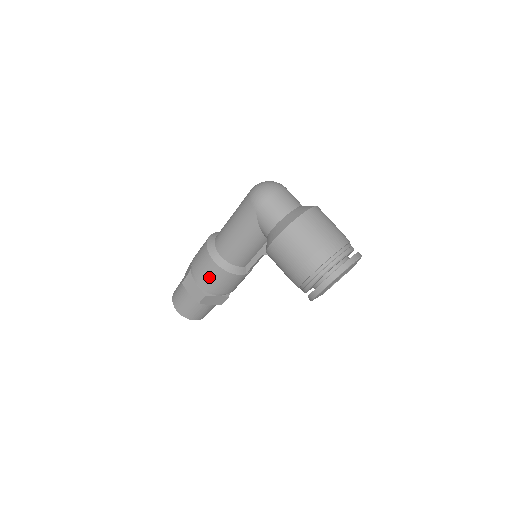
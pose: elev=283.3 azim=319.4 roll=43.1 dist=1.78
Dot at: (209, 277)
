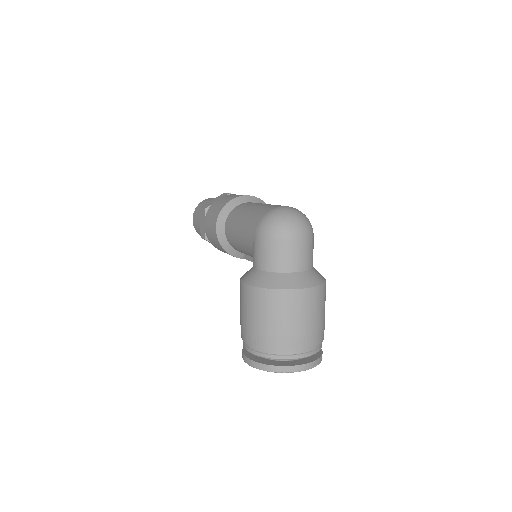
Dot at: (210, 233)
